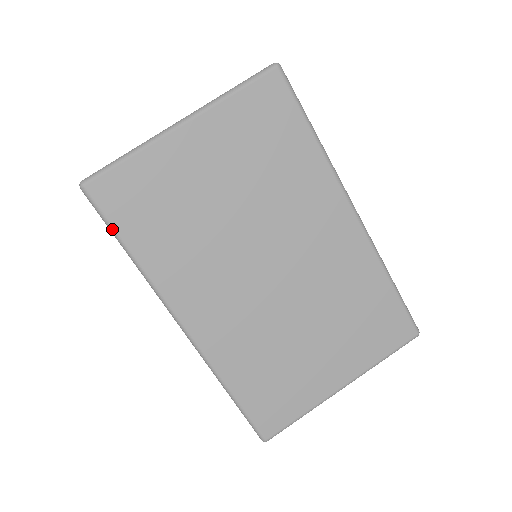
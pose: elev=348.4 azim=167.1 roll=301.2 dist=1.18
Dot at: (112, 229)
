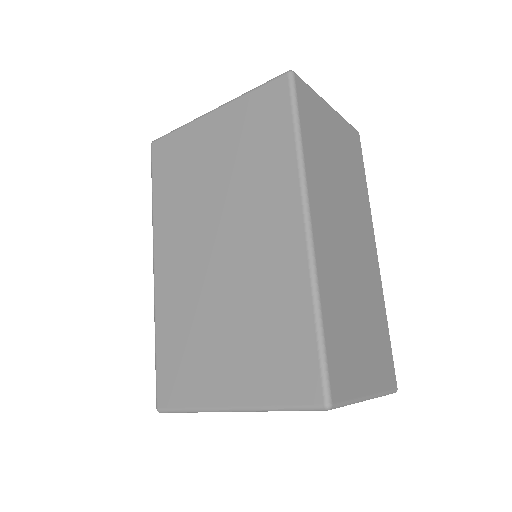
Dot at: (152, 176)
